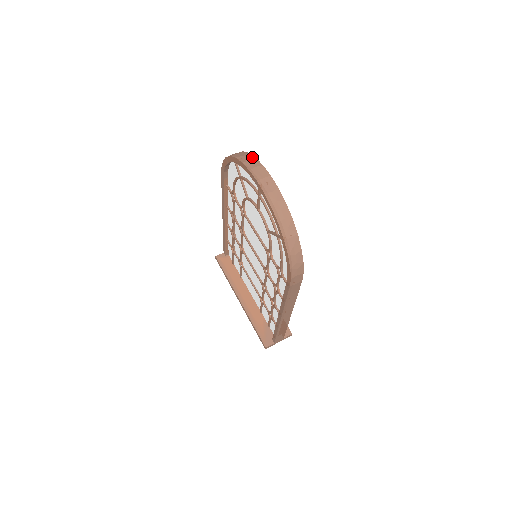
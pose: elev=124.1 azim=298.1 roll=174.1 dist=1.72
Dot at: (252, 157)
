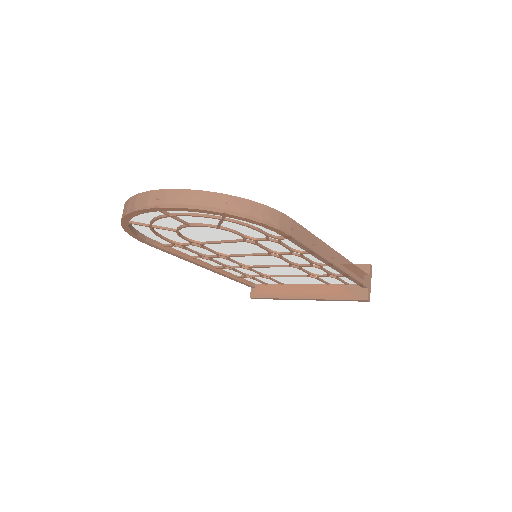
Dot at: (127, 201)
